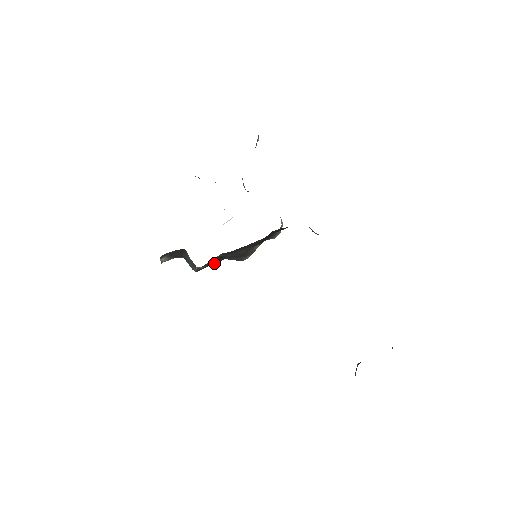
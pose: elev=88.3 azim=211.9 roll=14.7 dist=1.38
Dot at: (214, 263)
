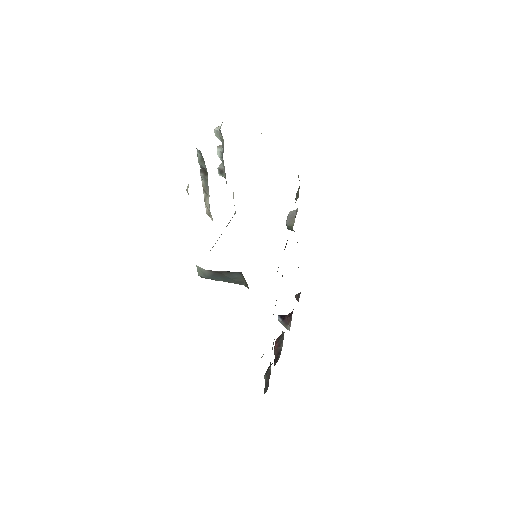
Dot at: occluded
